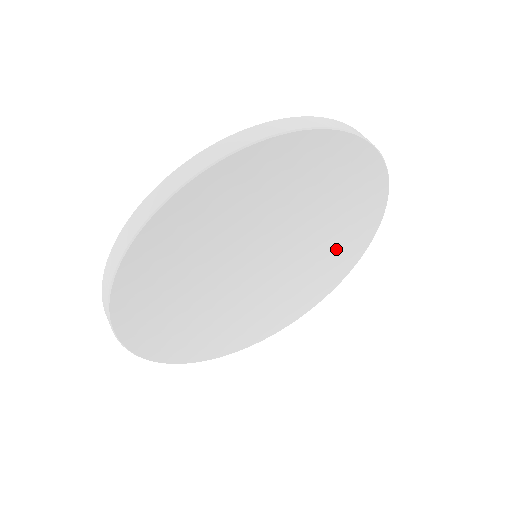
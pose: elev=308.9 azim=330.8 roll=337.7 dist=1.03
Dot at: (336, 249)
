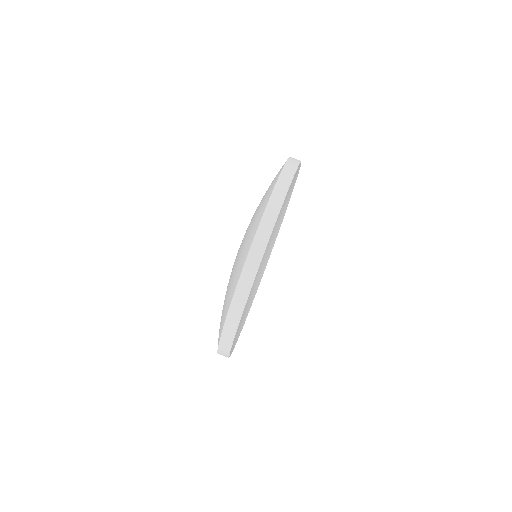
Dot at: (285, 199)
